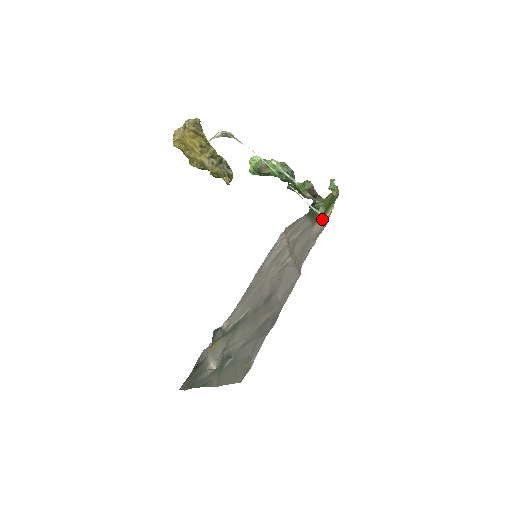
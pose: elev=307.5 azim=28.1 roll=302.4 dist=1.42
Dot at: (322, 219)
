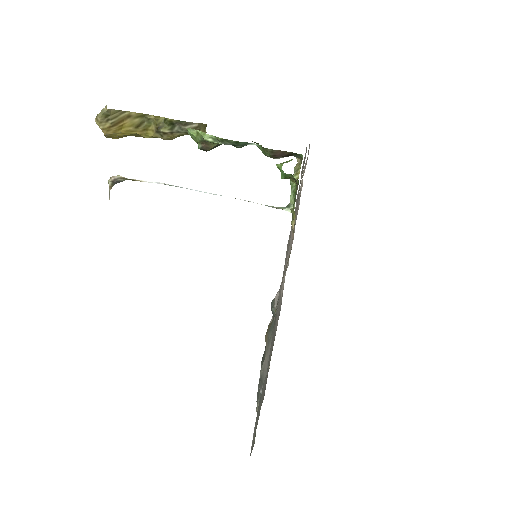
Dot at: occluded
